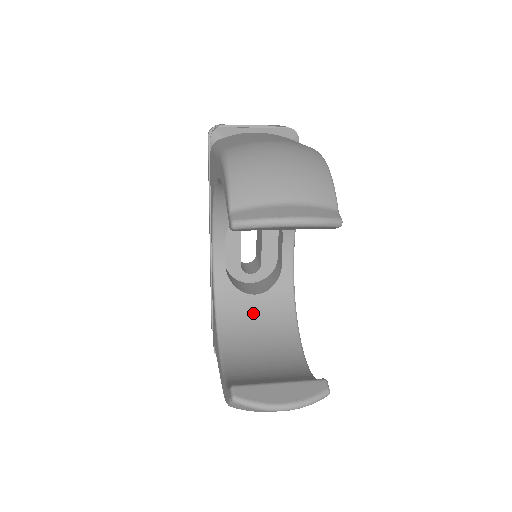
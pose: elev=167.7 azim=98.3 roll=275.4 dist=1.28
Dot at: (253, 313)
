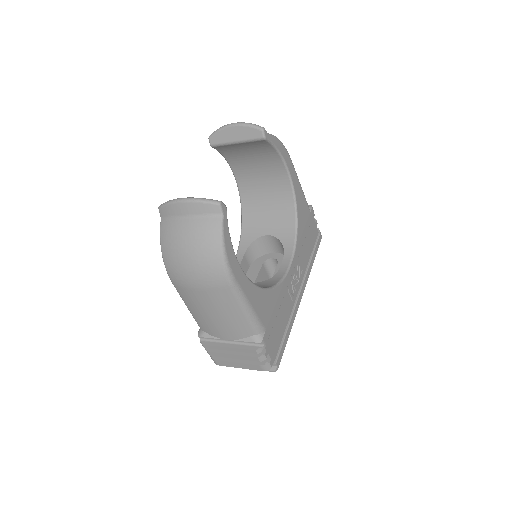
Dot at: occluded
